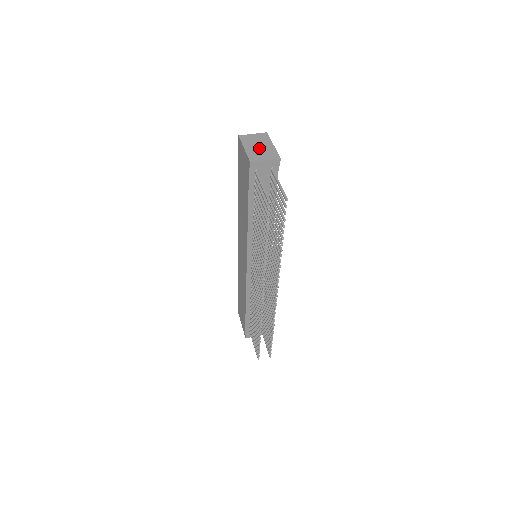
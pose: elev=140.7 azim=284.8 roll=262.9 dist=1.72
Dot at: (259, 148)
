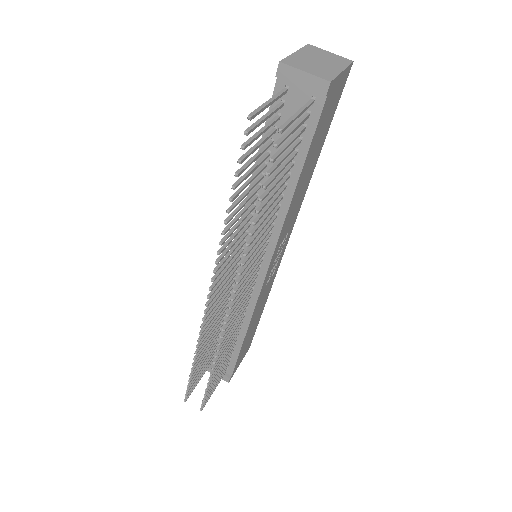
Dot at: (316, 61)
